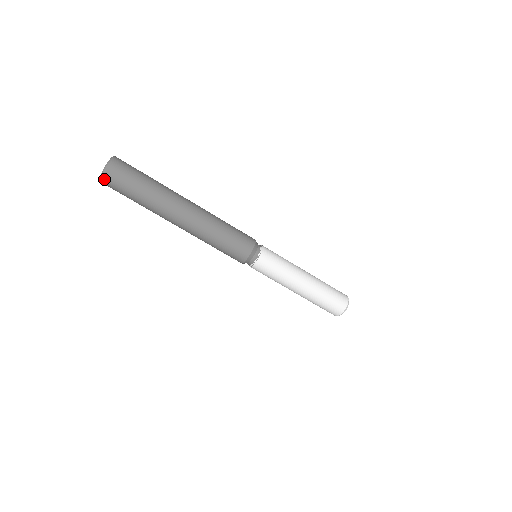
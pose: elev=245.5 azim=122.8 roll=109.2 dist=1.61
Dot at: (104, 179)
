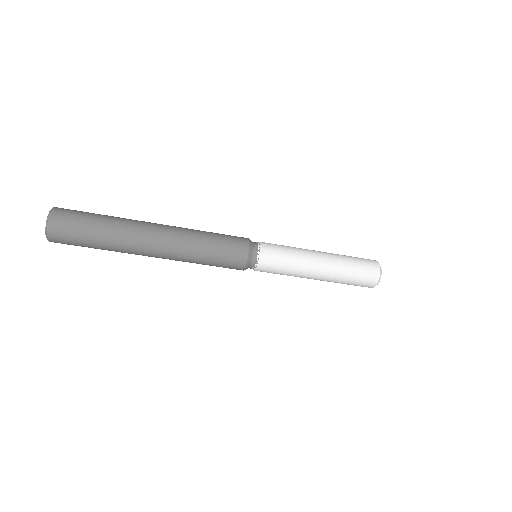
Dot at: occluded
